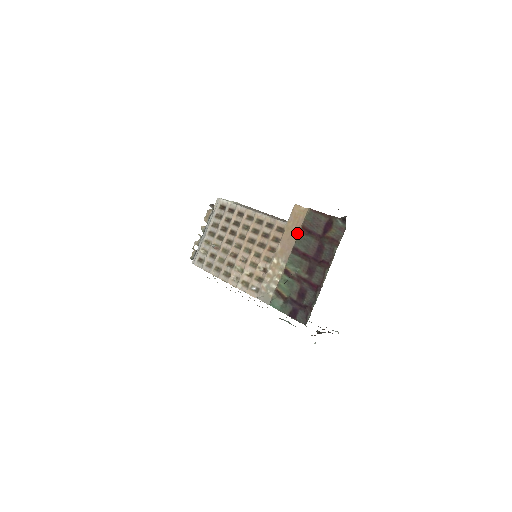
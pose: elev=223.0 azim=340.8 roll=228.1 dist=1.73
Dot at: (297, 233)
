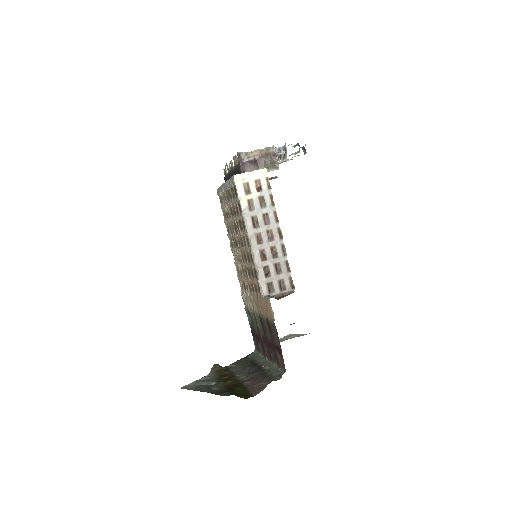
Dot at: (265, 314)
